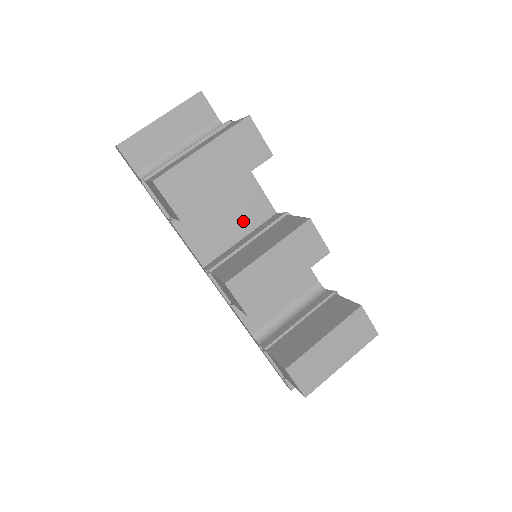
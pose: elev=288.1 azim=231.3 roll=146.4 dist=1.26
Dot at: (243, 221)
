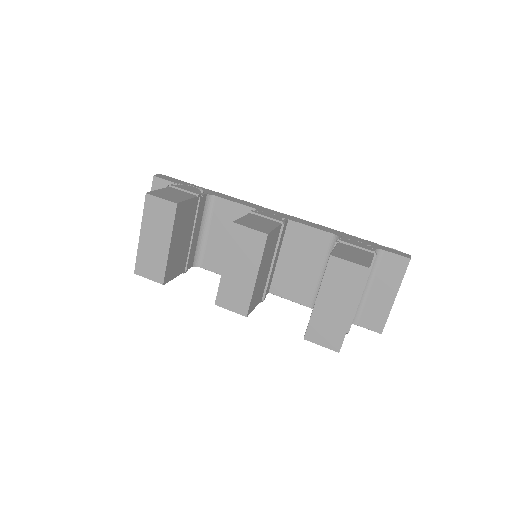
Dot at: occluded
